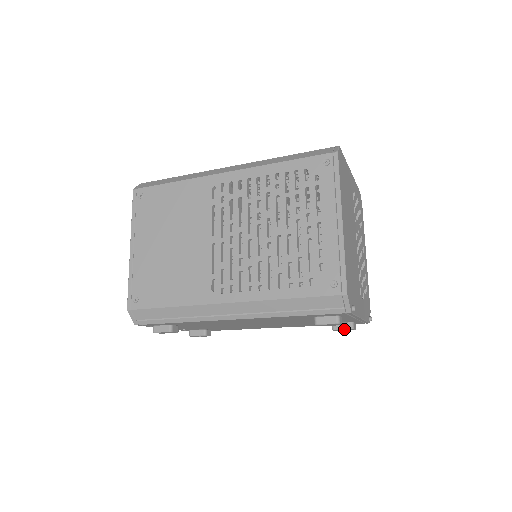
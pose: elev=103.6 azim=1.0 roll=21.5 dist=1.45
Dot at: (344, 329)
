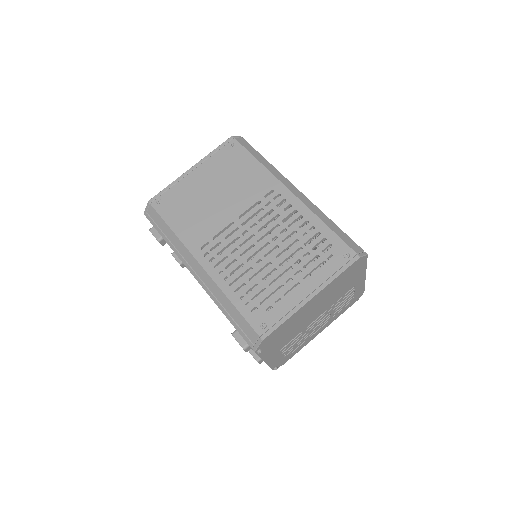
Dot at: (253, 356)
